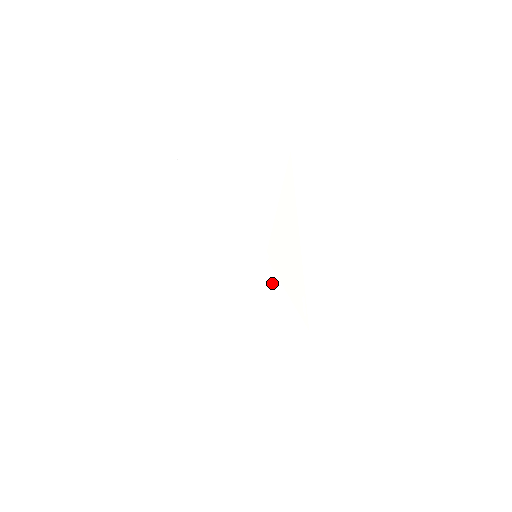
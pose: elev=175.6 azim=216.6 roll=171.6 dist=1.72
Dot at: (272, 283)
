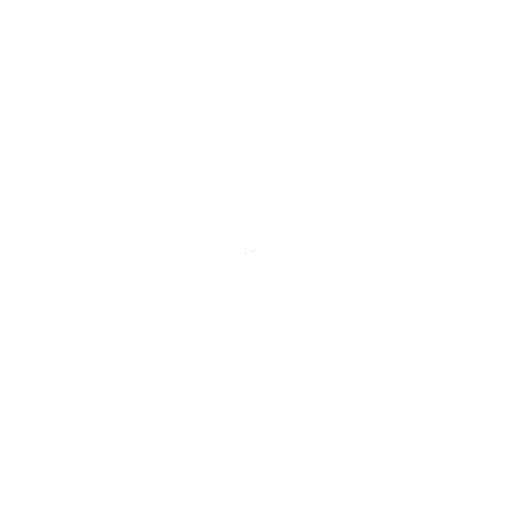
Dot at: (234, 285)
